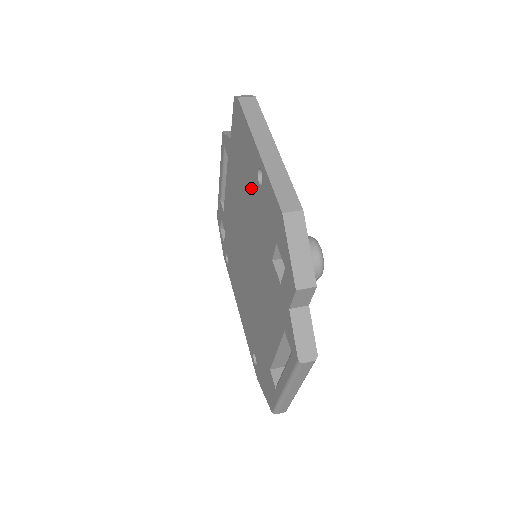
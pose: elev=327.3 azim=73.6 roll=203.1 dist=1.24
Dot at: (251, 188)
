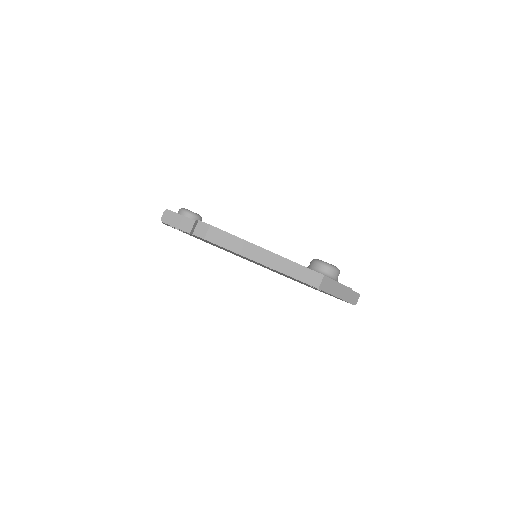
Dot at: occluded
